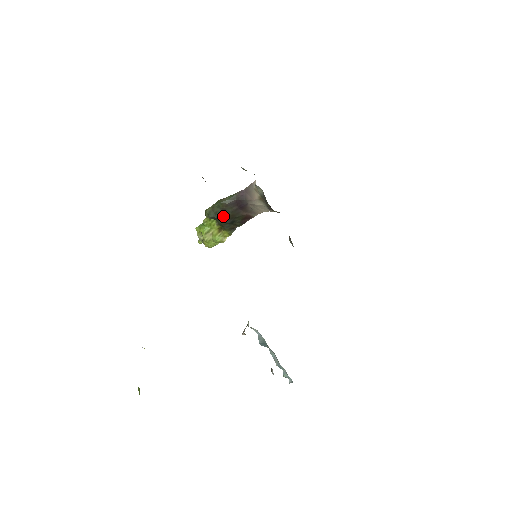
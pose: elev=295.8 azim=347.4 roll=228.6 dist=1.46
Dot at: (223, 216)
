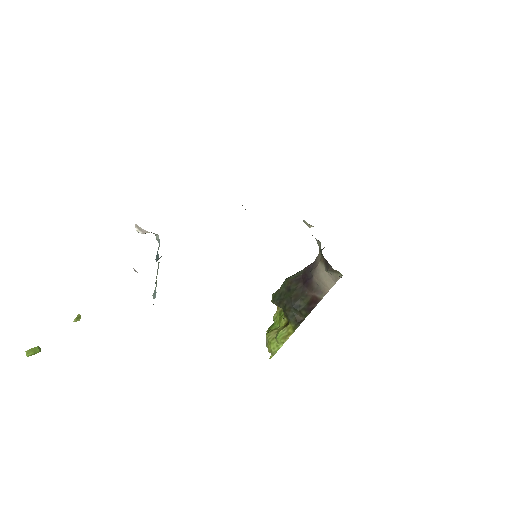
Dot at: (287, 297)
